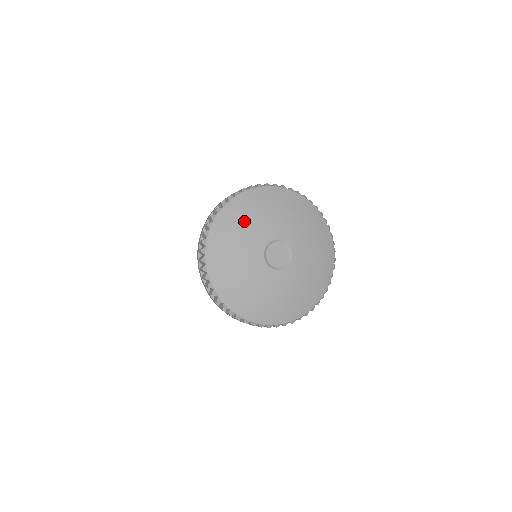
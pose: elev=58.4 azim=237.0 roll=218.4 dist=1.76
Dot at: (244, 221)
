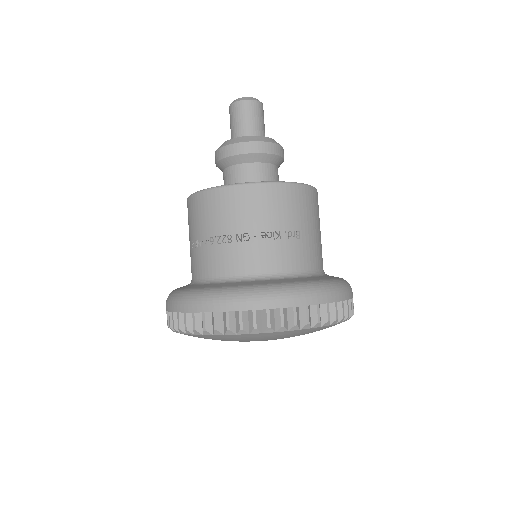
Dot at: occluded
